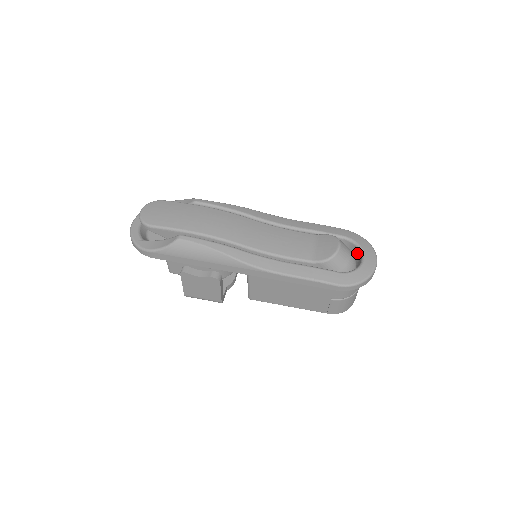
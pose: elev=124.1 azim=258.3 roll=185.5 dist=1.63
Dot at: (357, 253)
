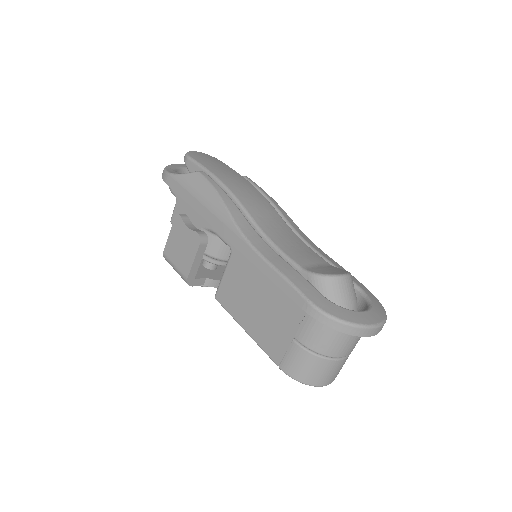
Dot at: occluded
